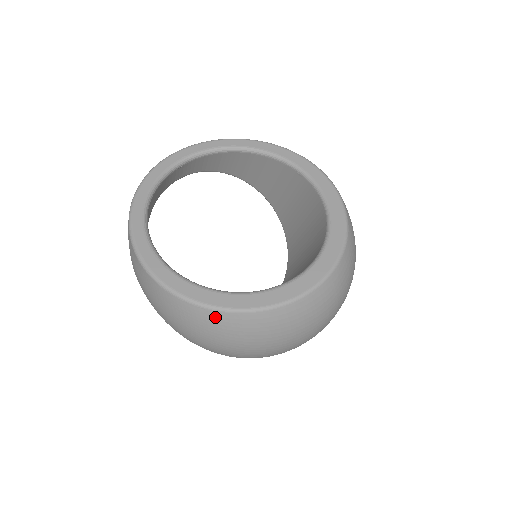
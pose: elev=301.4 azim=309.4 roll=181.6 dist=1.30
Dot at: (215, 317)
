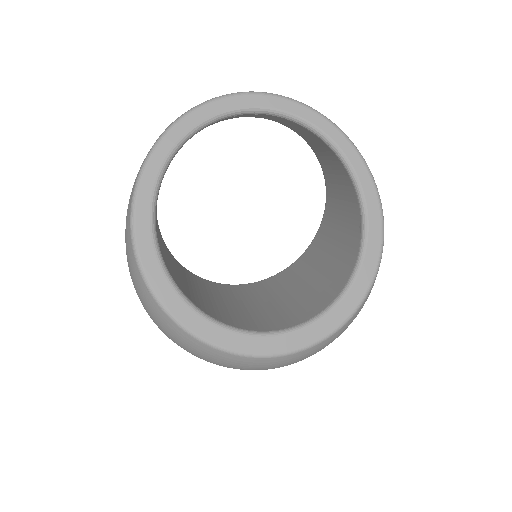
Dot at: (154, 305)
